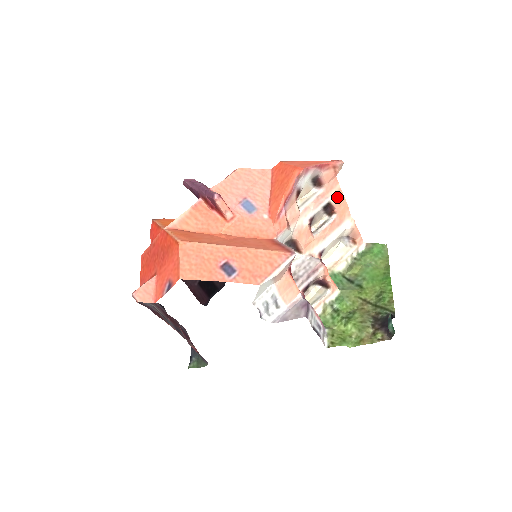
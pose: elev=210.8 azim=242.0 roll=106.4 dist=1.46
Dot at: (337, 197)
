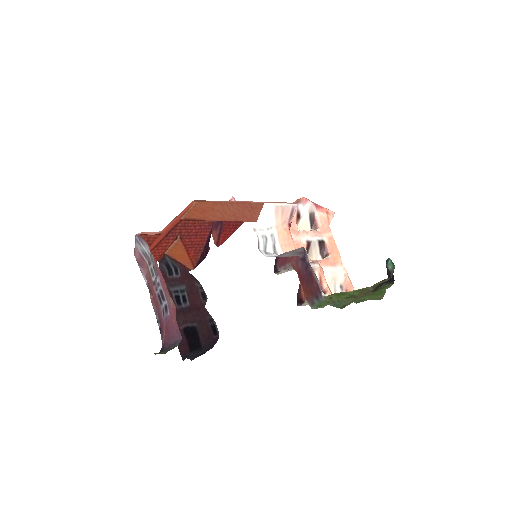
Dot at: (330, 242)
